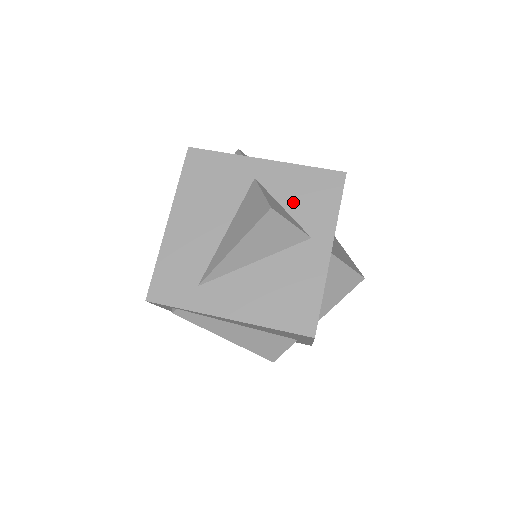
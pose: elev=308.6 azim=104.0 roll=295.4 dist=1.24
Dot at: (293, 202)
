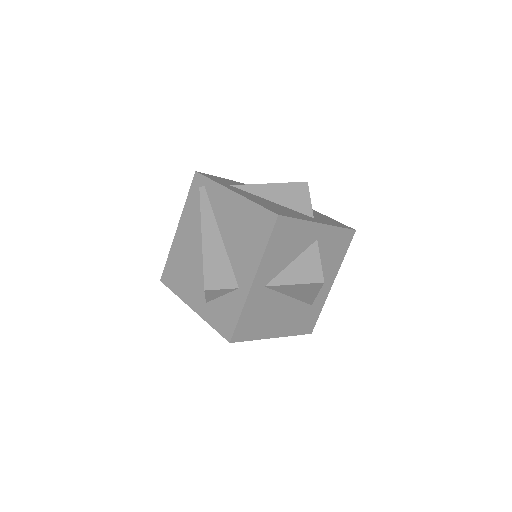
Dot at: (315, 214)
